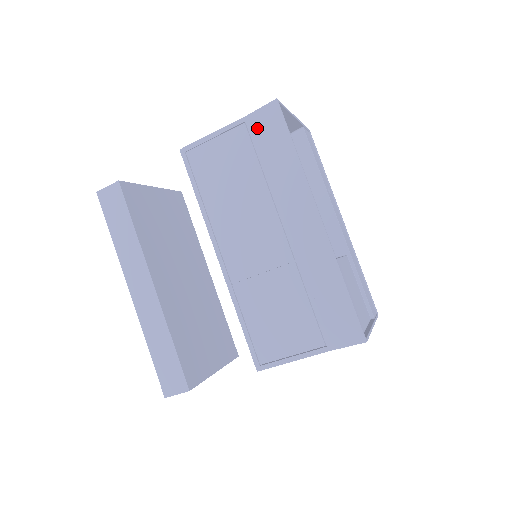
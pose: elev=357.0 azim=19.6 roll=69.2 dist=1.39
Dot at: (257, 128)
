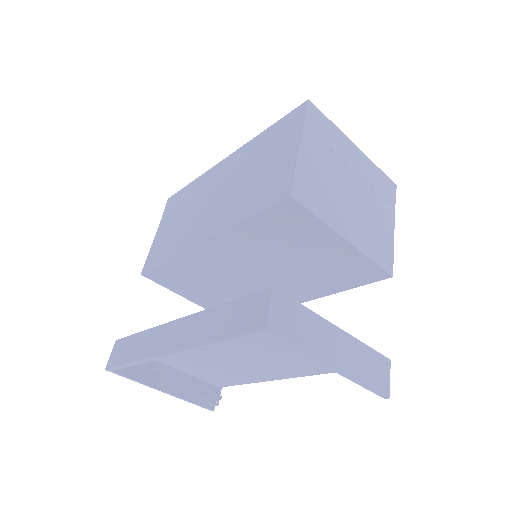
Dot at: (169, 212)
